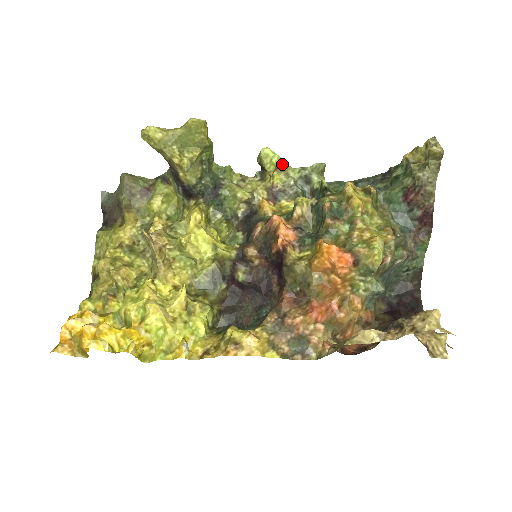
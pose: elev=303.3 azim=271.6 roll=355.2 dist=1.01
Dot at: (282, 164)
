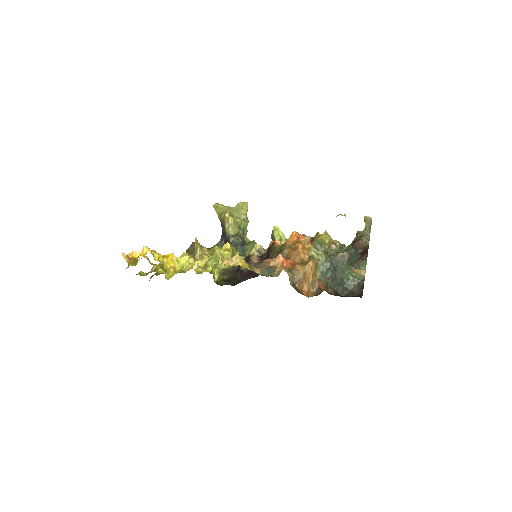
Dot at: (285, 238)
